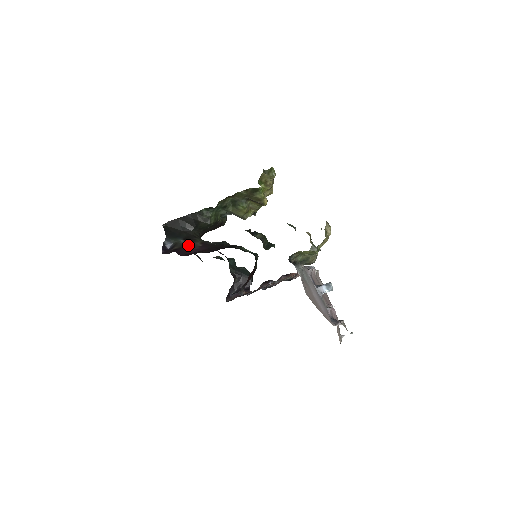
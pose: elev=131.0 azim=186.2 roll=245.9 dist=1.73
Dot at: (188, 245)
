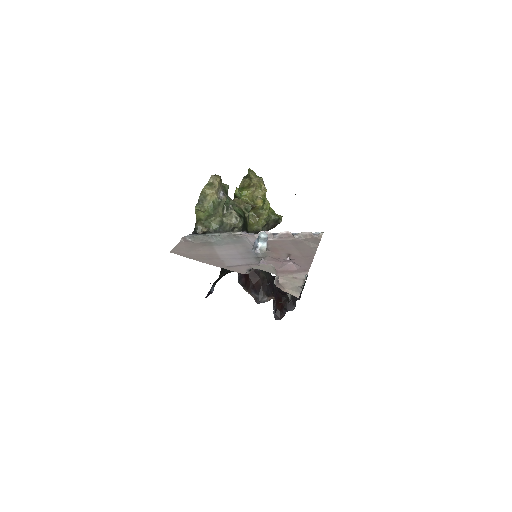
Dot at: occluded
